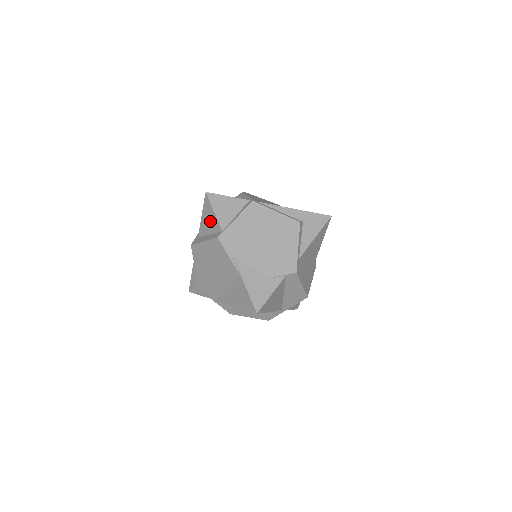
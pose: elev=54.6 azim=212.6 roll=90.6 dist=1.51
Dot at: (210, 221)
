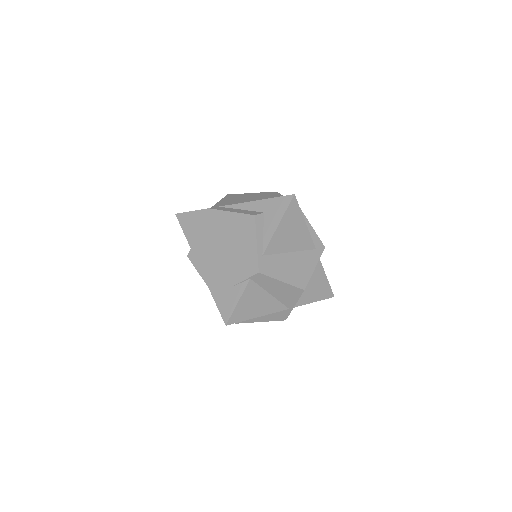
Dot at: occluded
